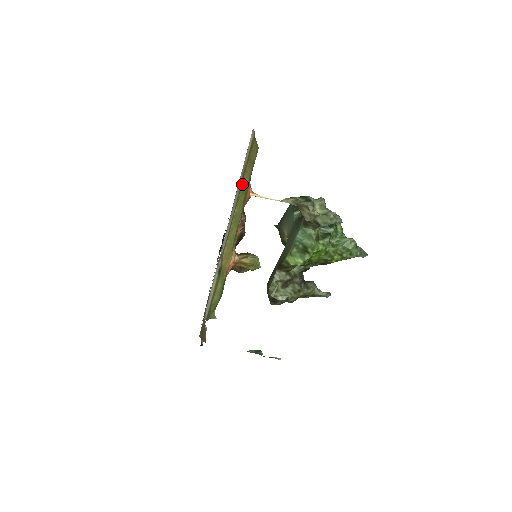
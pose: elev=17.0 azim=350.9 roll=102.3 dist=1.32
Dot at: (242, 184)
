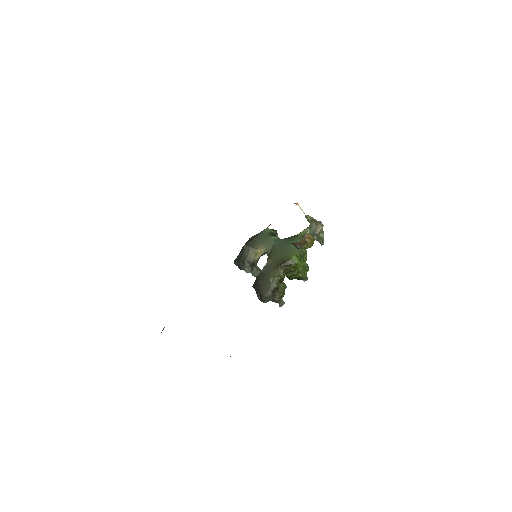
Dot at: occluded
